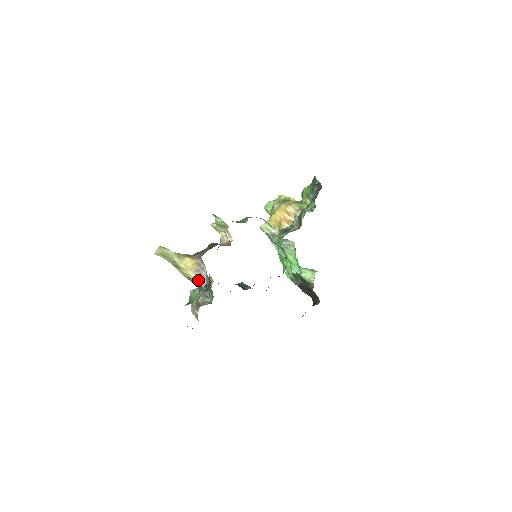
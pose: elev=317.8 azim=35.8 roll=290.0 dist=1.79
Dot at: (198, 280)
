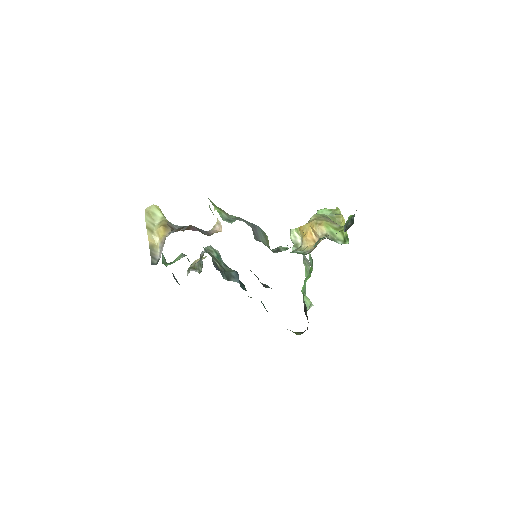
Dot at: (159, 251)
